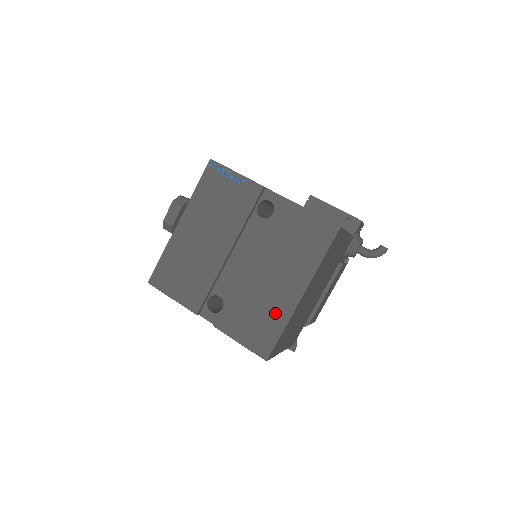
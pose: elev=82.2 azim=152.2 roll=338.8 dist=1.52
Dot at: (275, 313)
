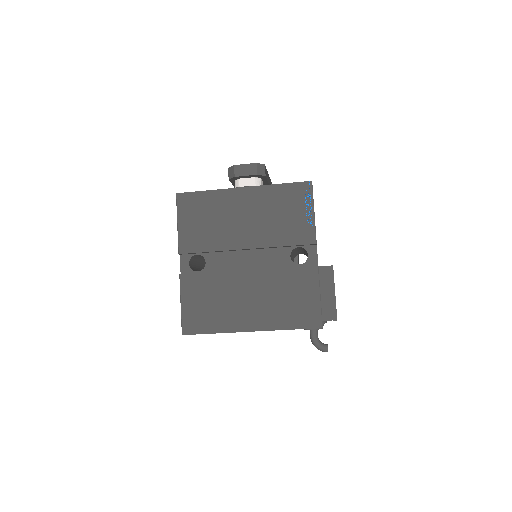
Dot at: (223, 318)
